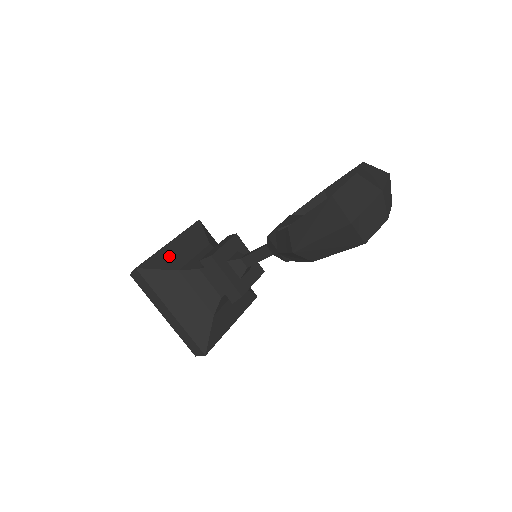
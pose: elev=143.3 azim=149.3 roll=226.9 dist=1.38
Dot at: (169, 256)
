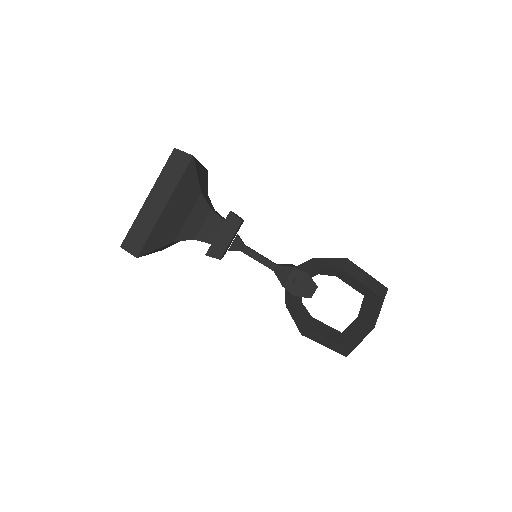
Dot at: (165, 228)
